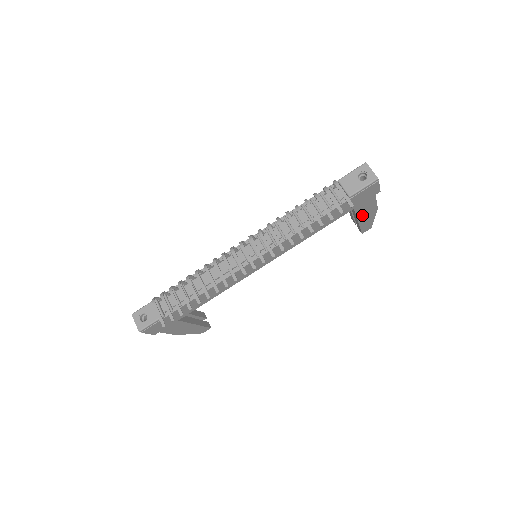
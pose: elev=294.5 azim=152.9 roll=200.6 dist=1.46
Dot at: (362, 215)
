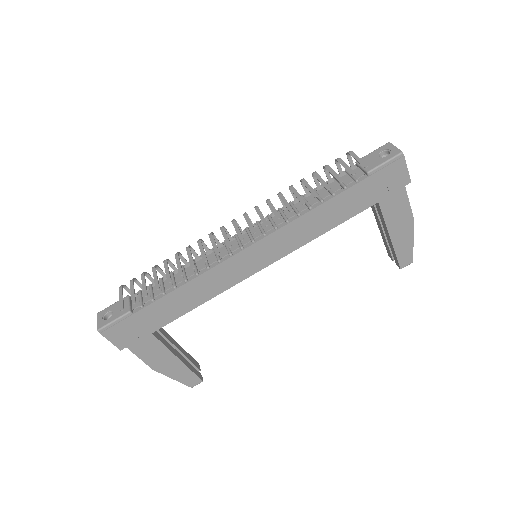
Dot at: (393, 224)
